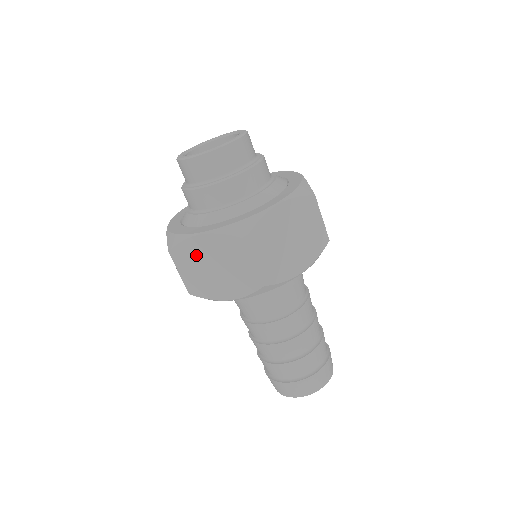
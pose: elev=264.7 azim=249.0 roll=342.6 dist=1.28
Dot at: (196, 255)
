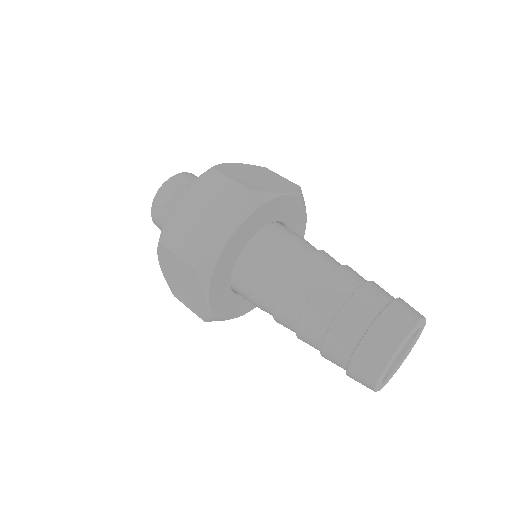
Dot at: (174, 283)
